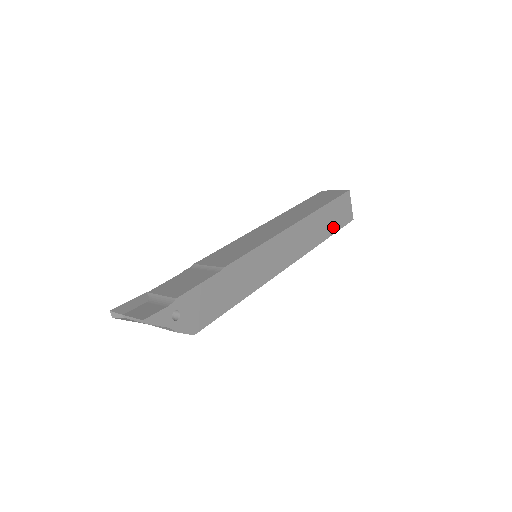
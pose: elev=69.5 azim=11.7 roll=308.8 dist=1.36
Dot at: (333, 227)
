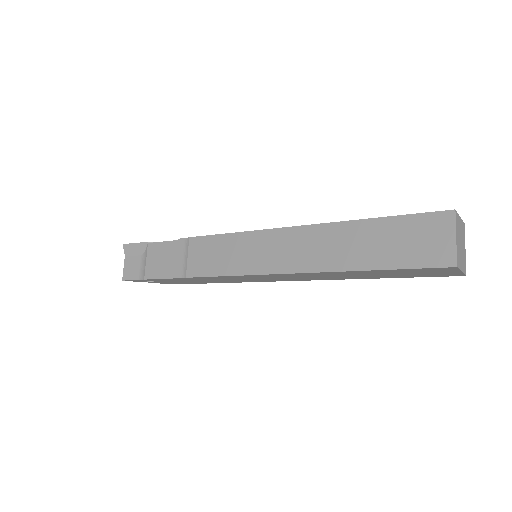
Dot at: (394, 276)
